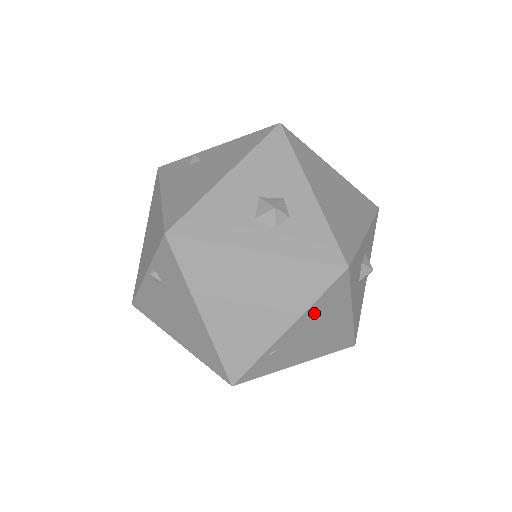
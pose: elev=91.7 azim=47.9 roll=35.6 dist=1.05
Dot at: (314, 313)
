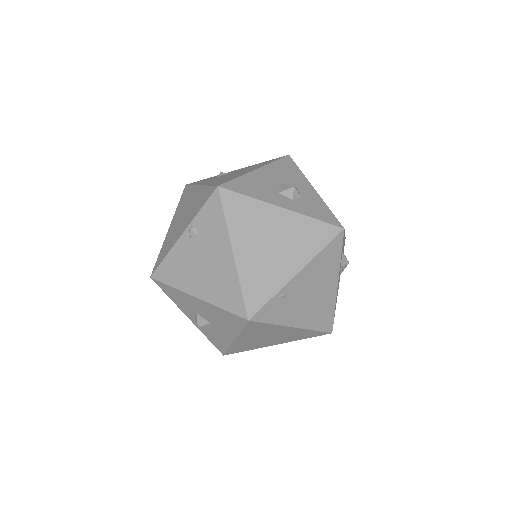
Dot at: (317, 266)
